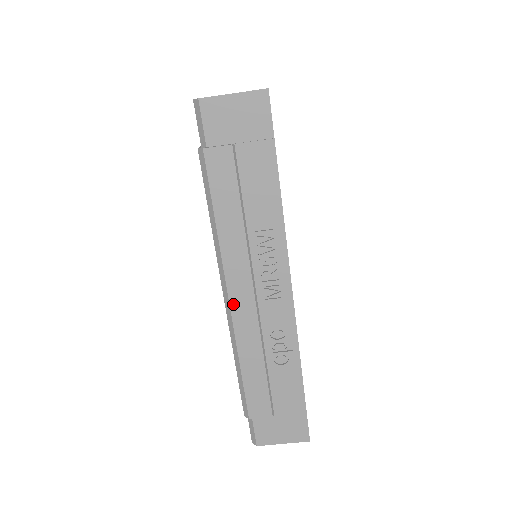
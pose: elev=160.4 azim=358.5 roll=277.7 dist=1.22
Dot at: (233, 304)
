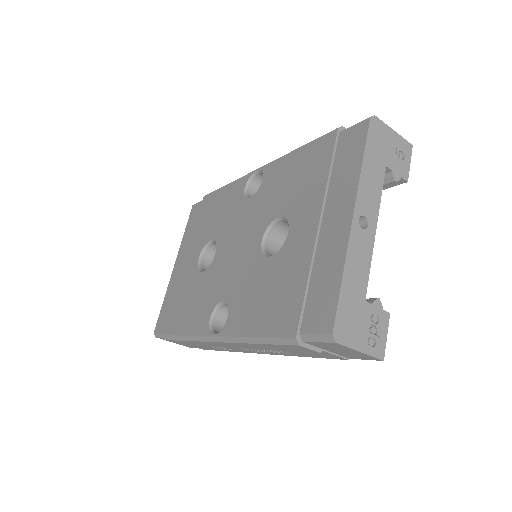
Dot at: (216, 343)
